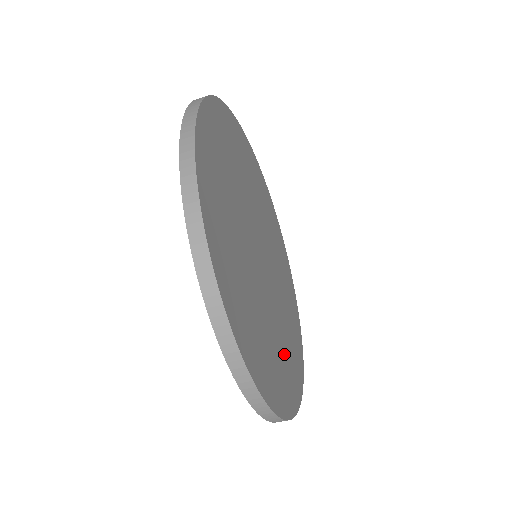
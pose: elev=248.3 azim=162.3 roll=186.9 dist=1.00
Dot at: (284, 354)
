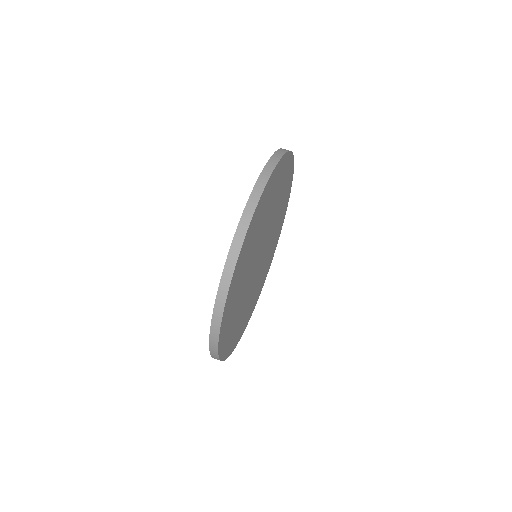
Dot at: (242, 319)
